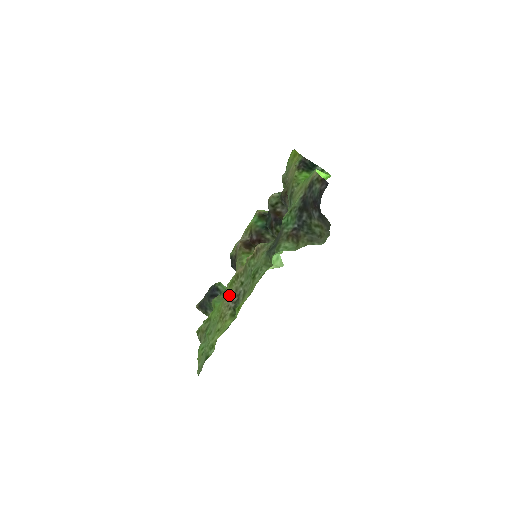
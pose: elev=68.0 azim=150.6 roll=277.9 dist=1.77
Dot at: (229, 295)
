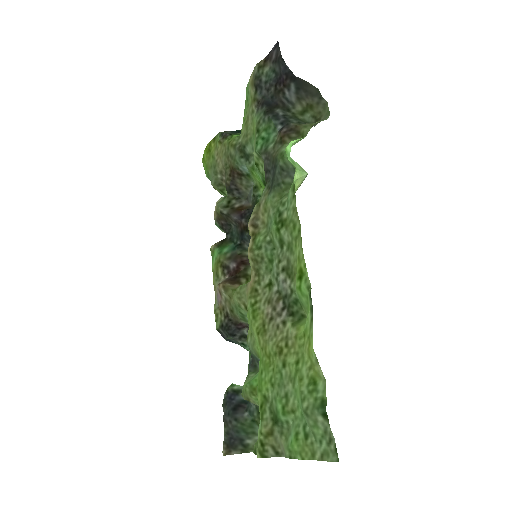
Dot at: (264, 322)
